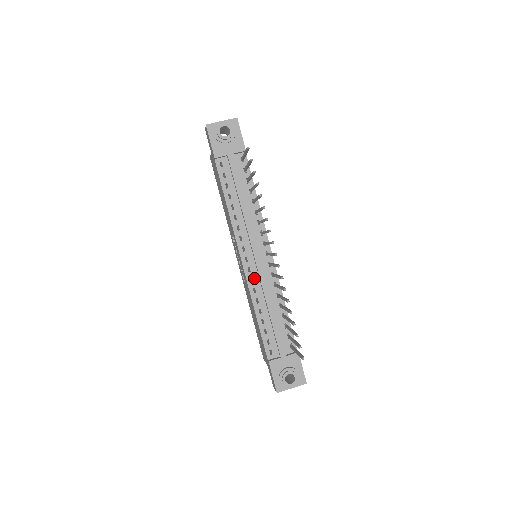
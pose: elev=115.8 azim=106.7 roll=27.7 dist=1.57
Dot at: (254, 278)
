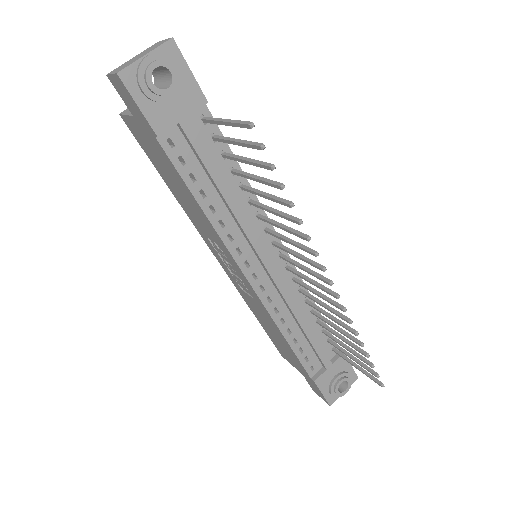
Dot at: (271, 295)
